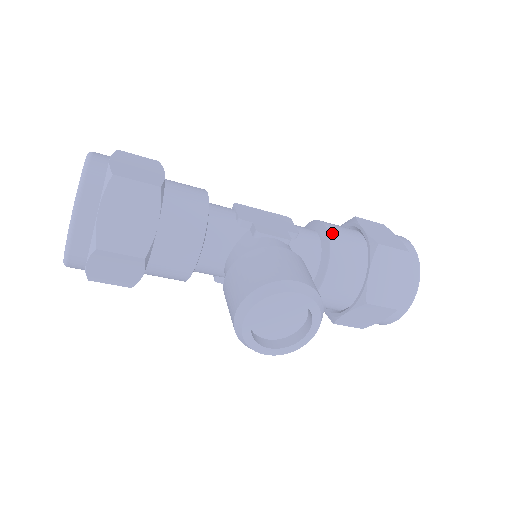
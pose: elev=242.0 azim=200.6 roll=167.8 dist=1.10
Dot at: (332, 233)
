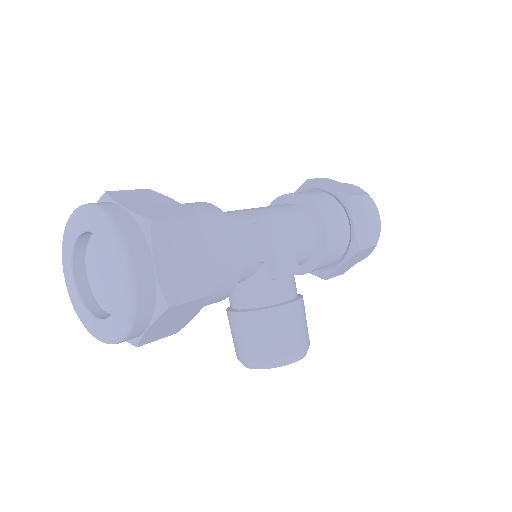
Dot at: (329, 241)
